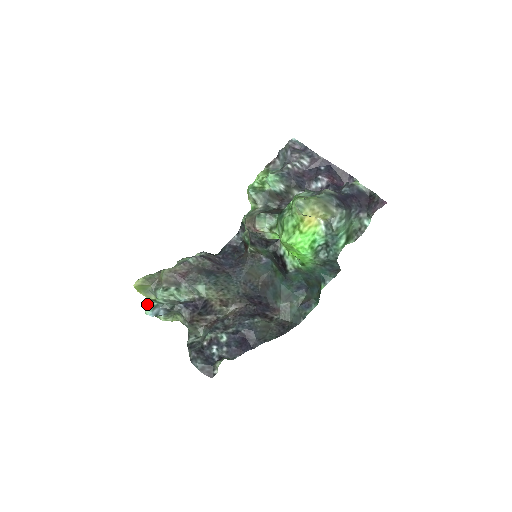
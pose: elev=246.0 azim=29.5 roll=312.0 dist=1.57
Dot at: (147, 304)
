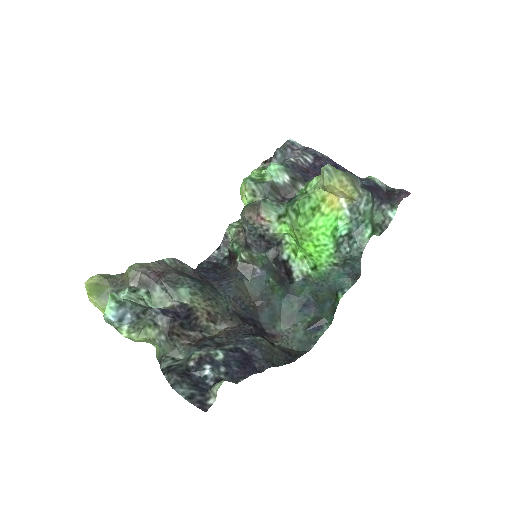
Dot at: (112, 296)
